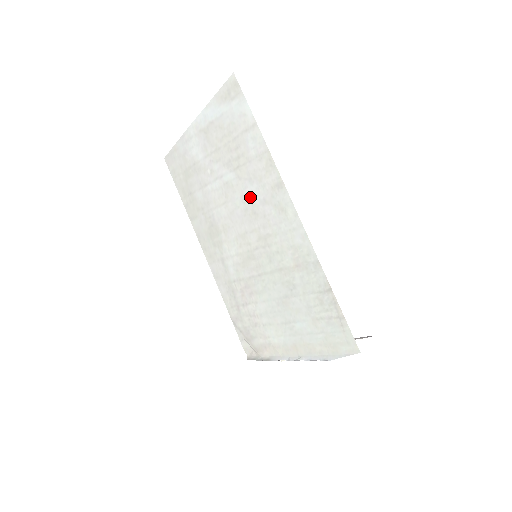
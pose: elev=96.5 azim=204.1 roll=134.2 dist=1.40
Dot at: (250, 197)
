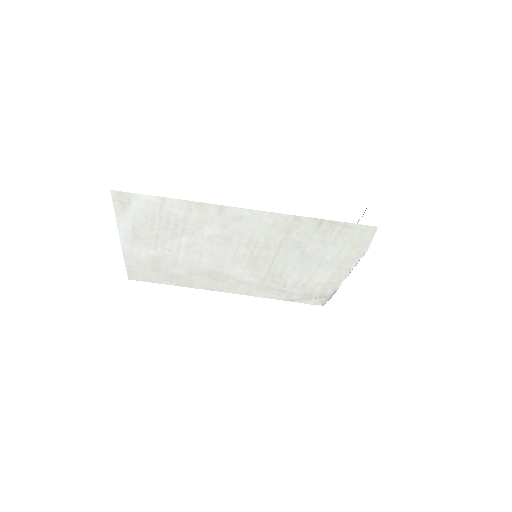
Dot at: (212, 235)
